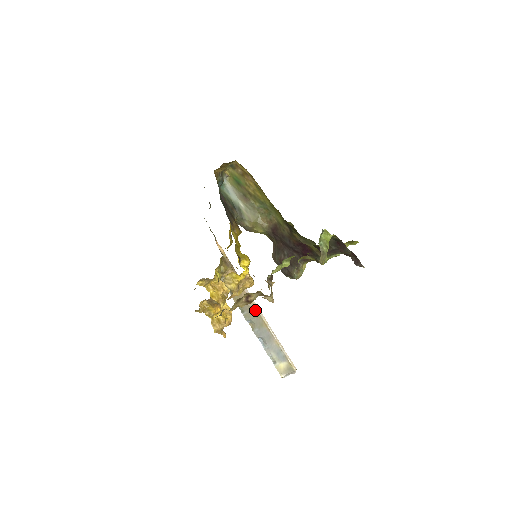
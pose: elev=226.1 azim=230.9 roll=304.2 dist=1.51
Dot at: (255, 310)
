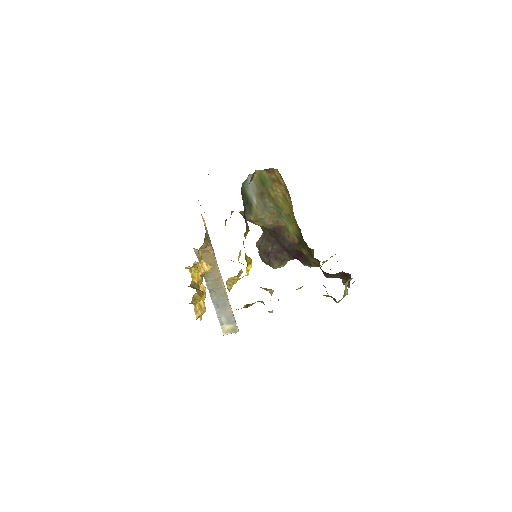
Dot at: (220, 282)
